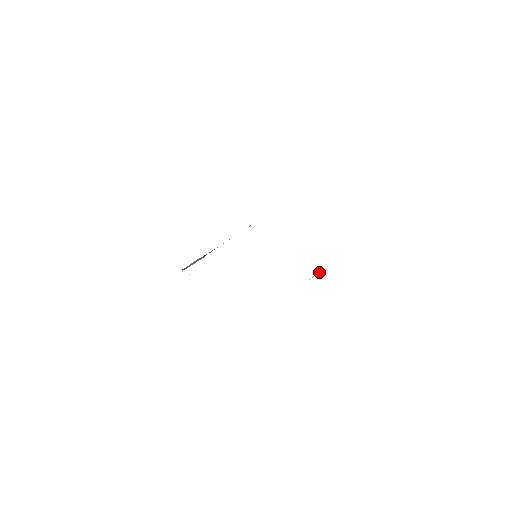
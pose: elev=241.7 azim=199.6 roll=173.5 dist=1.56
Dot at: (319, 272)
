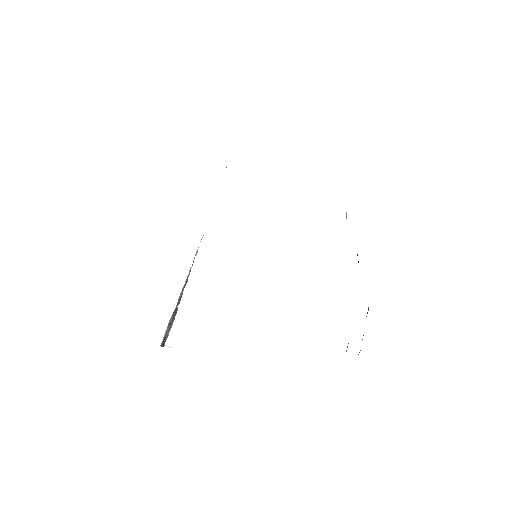
Dot at: (346, 212)
